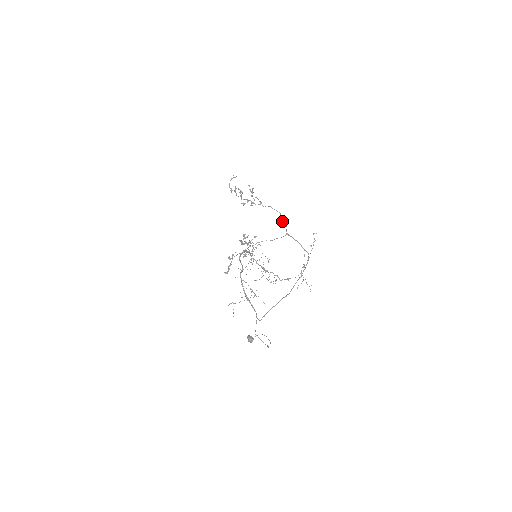
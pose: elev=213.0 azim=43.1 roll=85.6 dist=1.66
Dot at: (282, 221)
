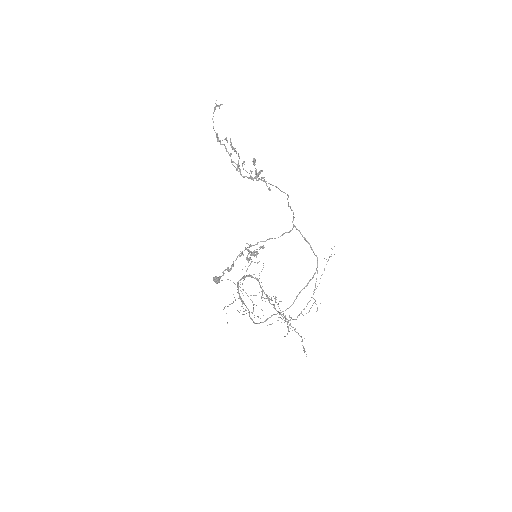
Dot at: (288, 204)
